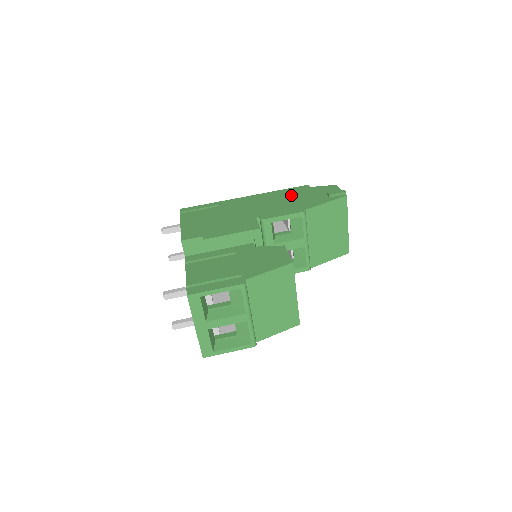
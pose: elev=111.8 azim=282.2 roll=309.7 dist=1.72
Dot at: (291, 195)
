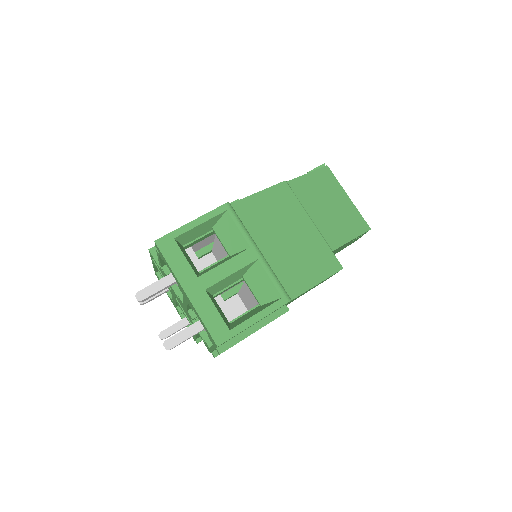
Dot at: occluded
